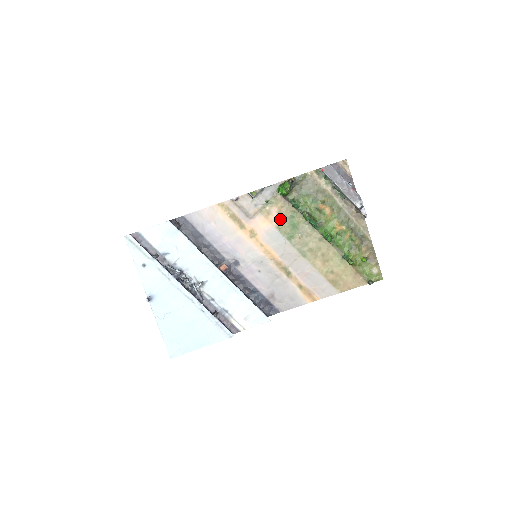
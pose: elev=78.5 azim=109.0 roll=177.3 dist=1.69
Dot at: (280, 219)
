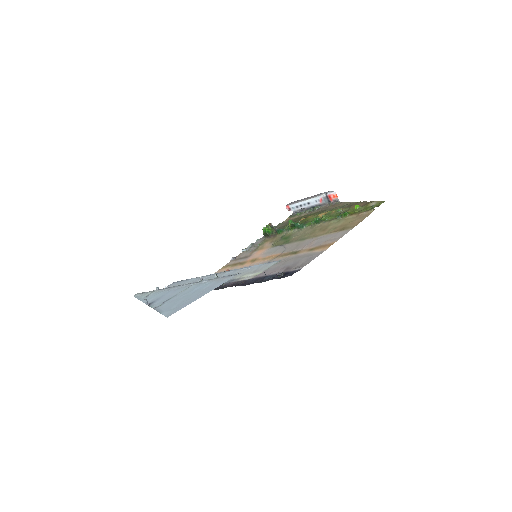
Dot at: (273, 243)
